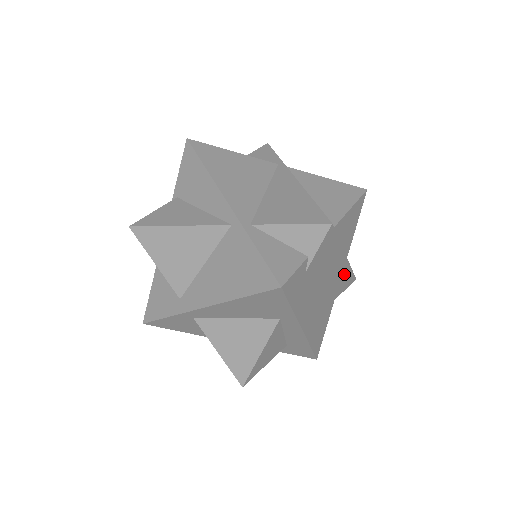
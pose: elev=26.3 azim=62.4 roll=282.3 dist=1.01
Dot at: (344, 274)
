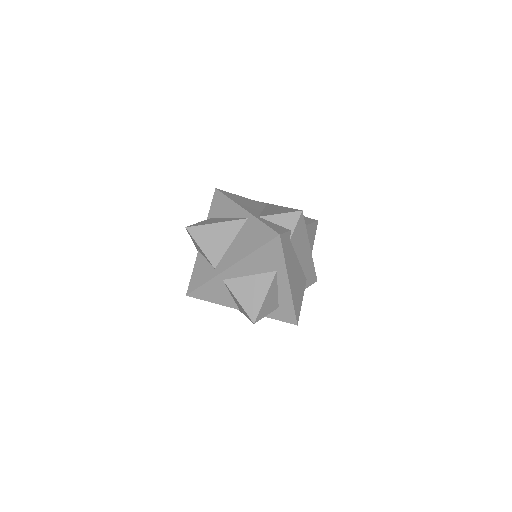
Dot at: (310, 266)
